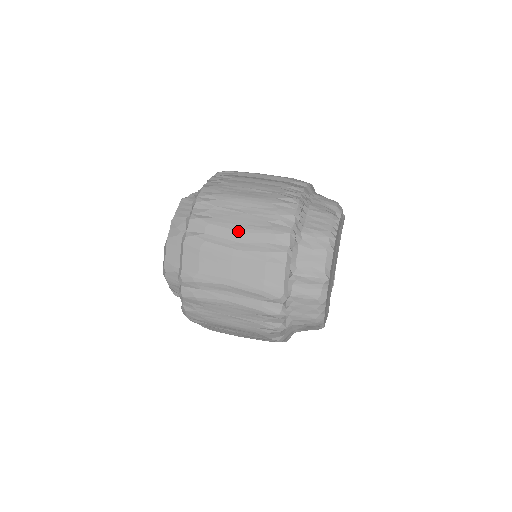
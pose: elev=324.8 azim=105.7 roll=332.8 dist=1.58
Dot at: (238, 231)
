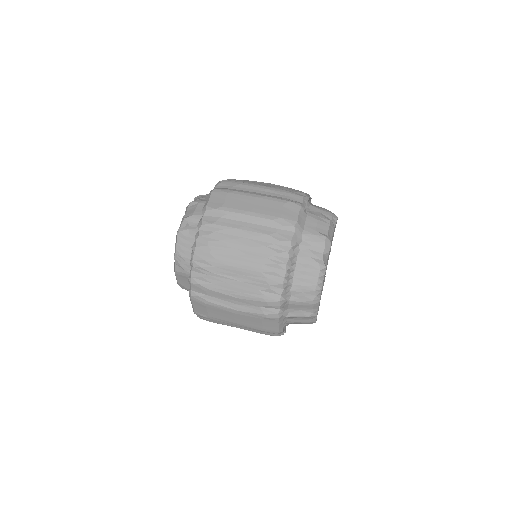
Dot at: (235, 297)
